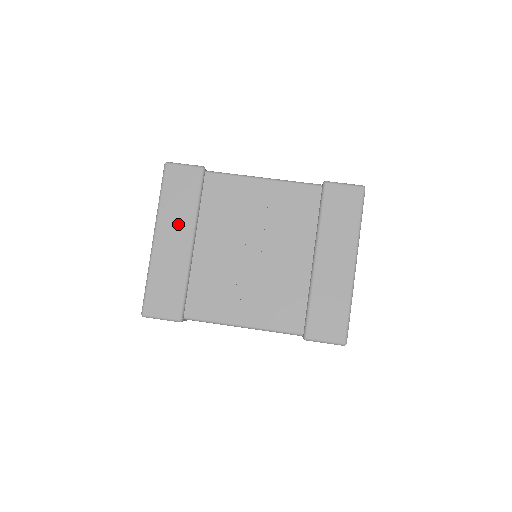
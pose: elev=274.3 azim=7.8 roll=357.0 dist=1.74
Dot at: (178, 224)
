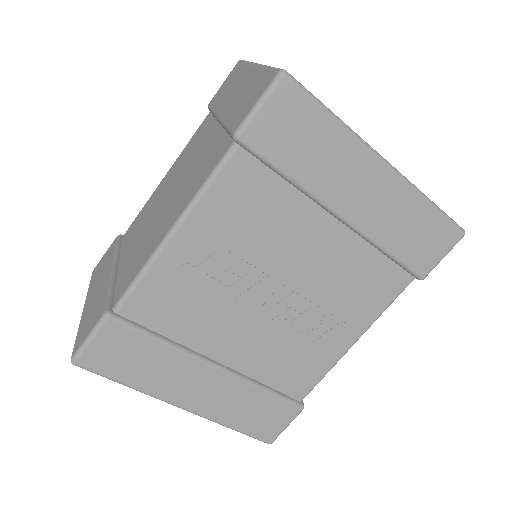
Dot at: (180, 376)
